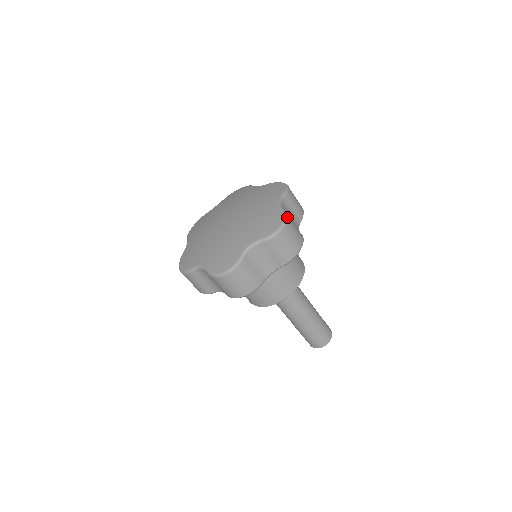
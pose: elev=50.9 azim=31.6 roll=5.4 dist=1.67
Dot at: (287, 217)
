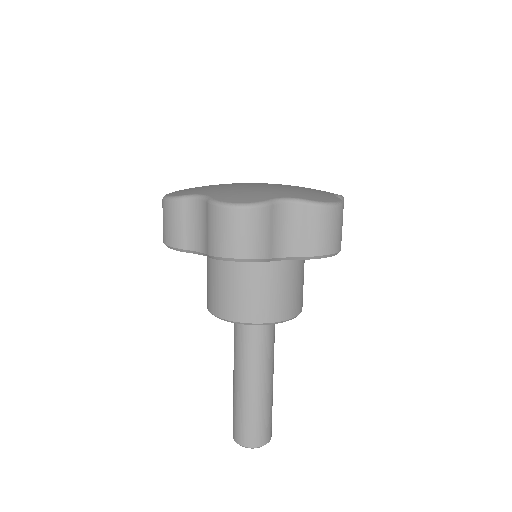
Dot at: occluded
